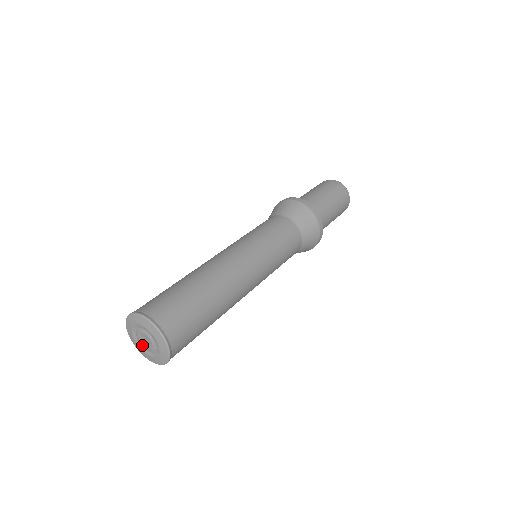
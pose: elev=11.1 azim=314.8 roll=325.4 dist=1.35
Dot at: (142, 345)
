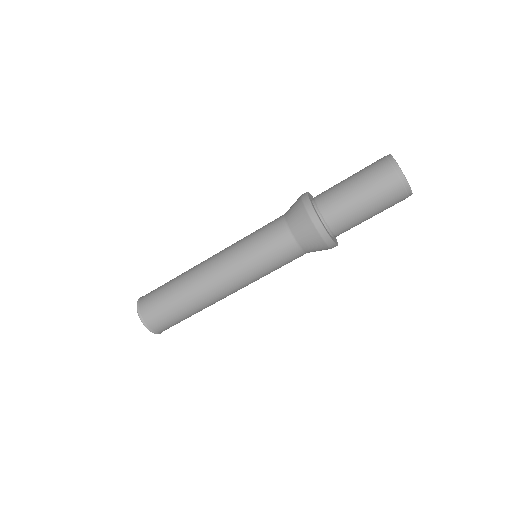
Dot at: occluded
